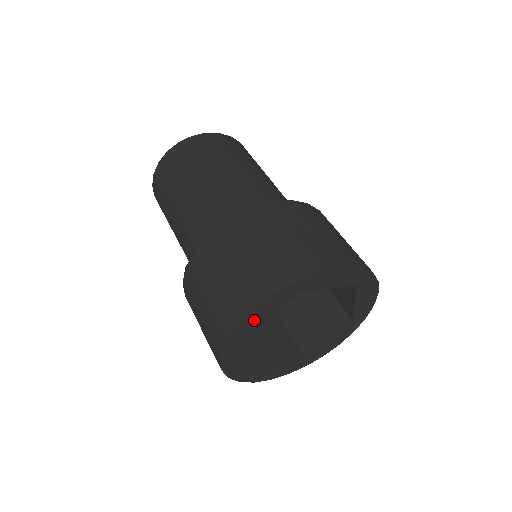
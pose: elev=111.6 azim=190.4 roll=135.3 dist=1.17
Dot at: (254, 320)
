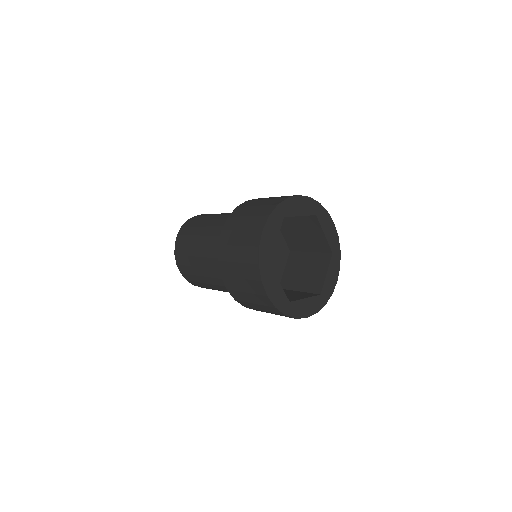
Dot at: (295, 206)
